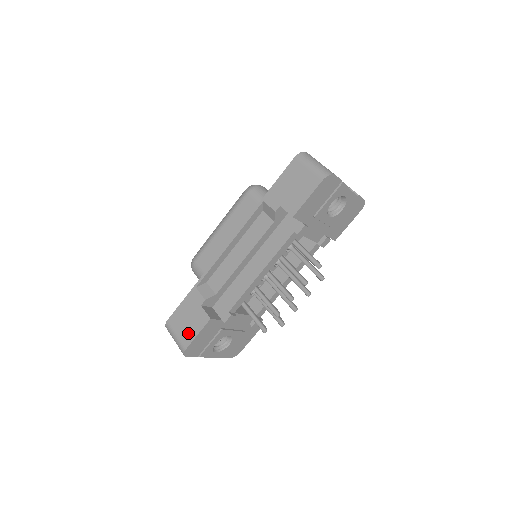
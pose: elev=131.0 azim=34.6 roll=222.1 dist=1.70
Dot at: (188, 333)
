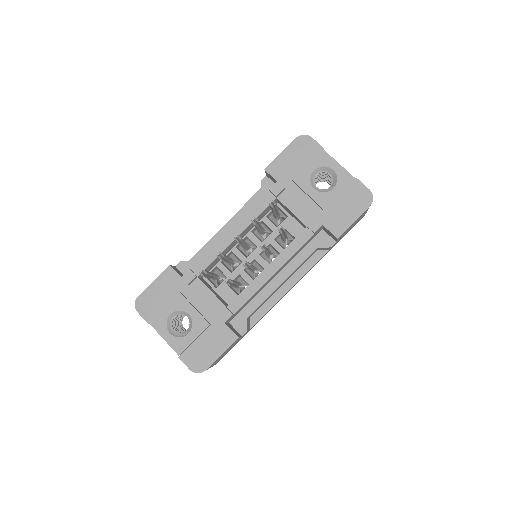
Dot at: occluded
